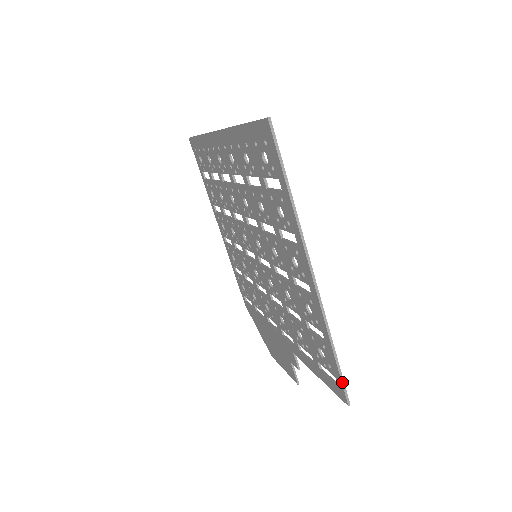
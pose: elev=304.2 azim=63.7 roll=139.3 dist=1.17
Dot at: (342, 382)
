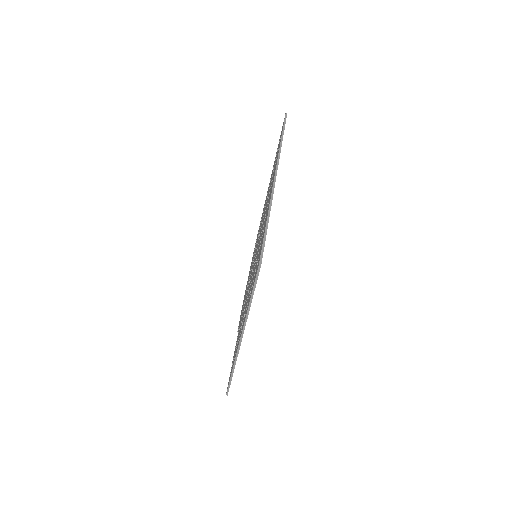
Dot at: (229, 386)
